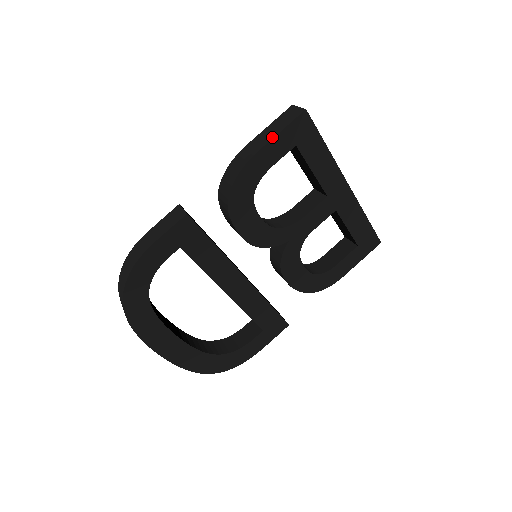
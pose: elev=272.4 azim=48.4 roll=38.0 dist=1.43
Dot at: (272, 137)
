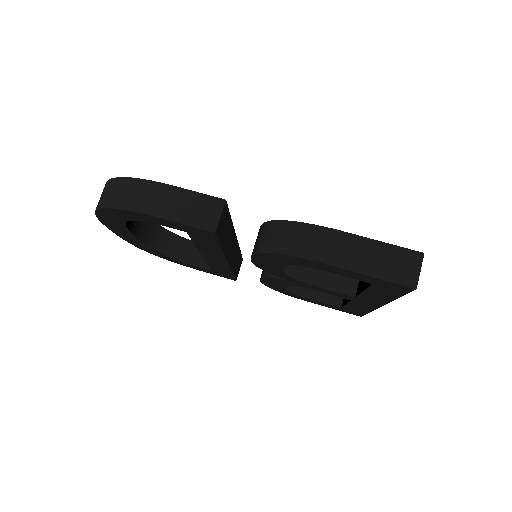
Dot at: (360, 270)
